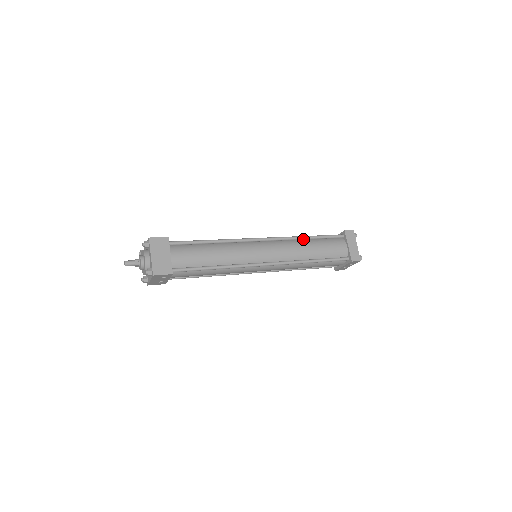
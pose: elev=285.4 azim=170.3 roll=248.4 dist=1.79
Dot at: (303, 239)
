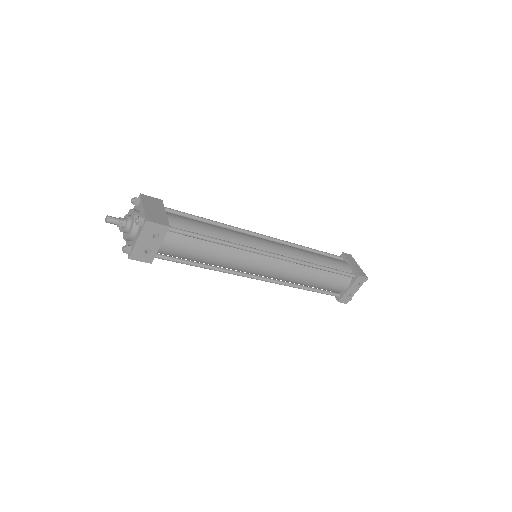
Dot at: (304, 249)
